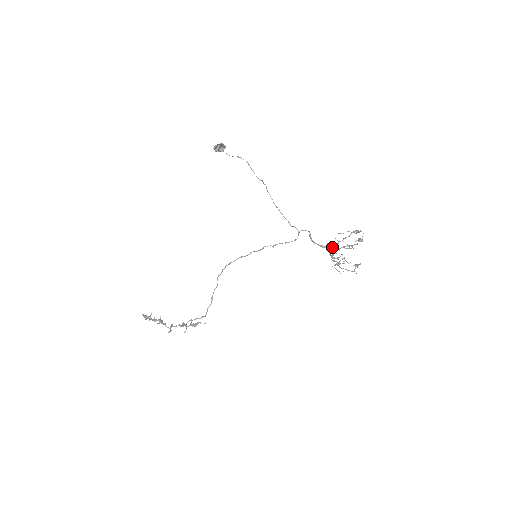
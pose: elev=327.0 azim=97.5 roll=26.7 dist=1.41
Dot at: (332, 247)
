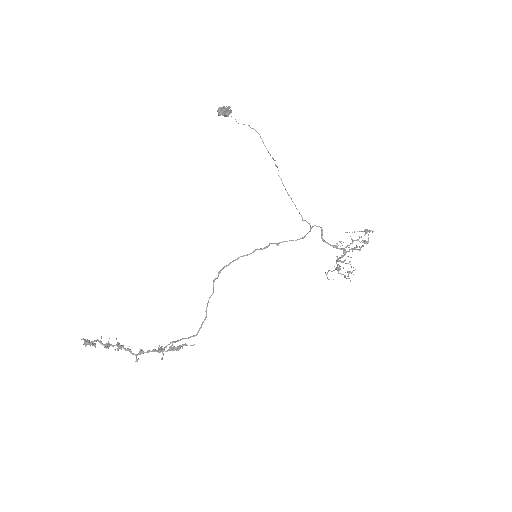
Dot at: occluded
